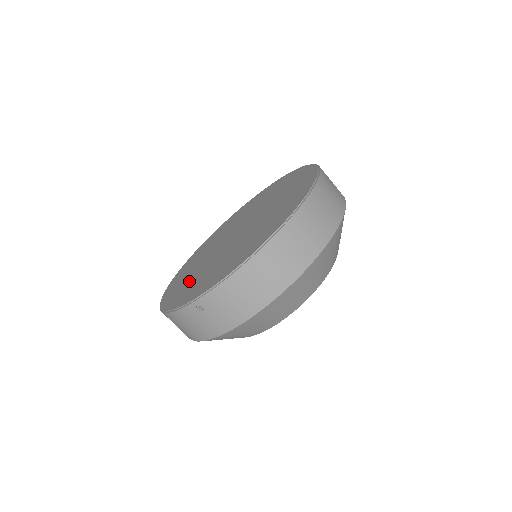
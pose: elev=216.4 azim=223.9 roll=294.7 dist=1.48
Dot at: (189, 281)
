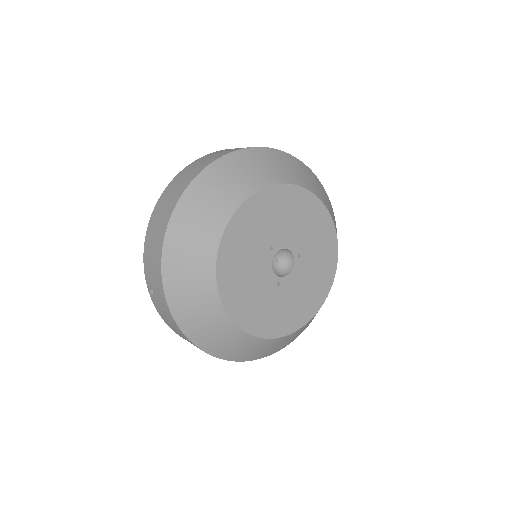
Dot at: occluded
